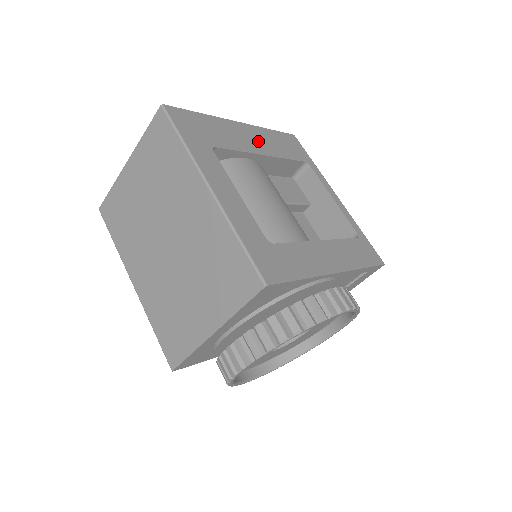
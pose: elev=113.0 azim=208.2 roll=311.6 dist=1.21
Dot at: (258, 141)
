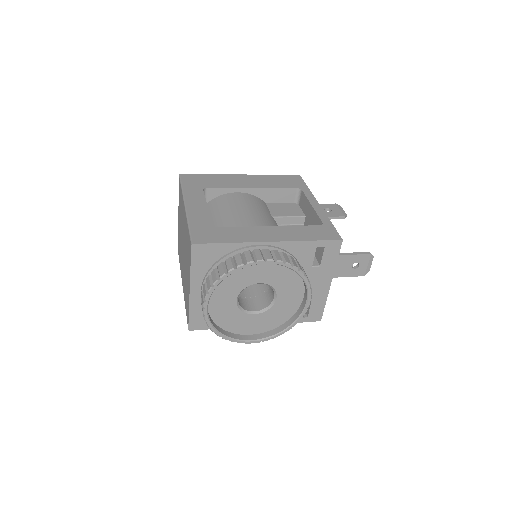
Dot at: (253, 182)
